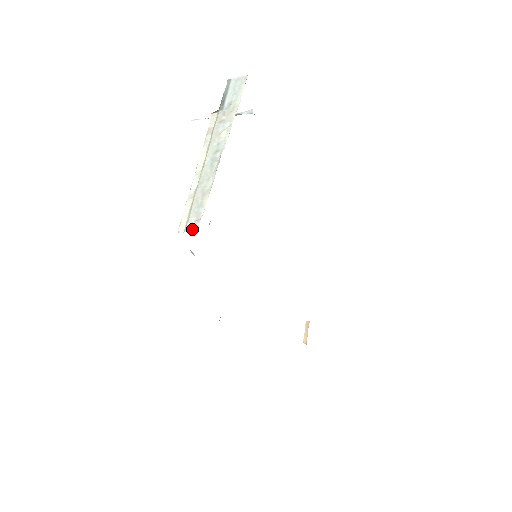
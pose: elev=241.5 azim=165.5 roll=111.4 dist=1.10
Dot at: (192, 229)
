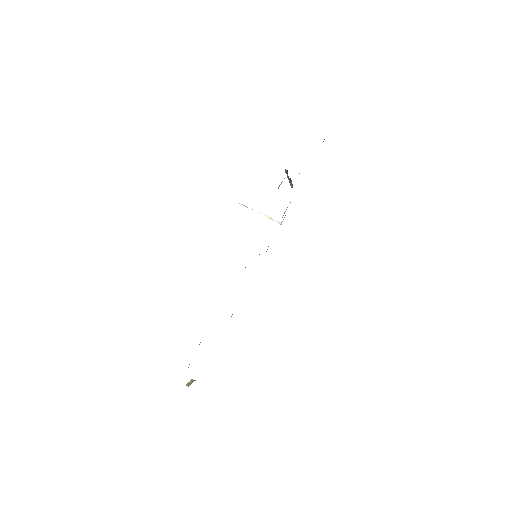
Dot at: occluded
